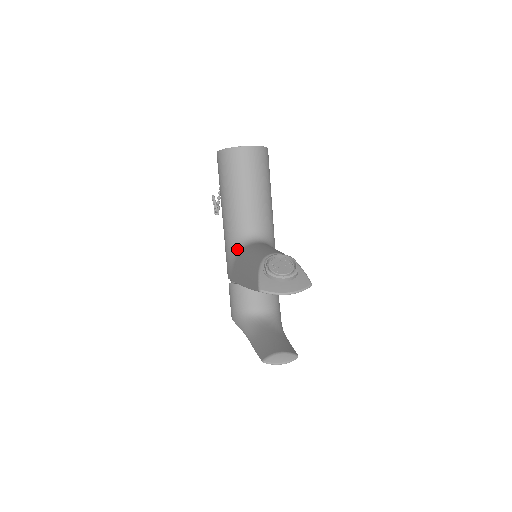
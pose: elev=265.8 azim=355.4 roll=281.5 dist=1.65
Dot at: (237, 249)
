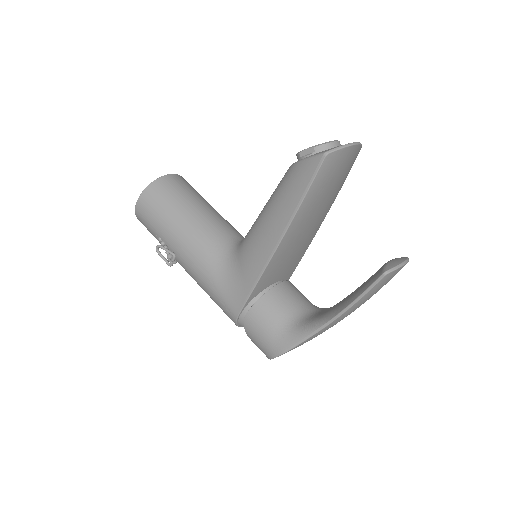
Dot at: (231, 259)
